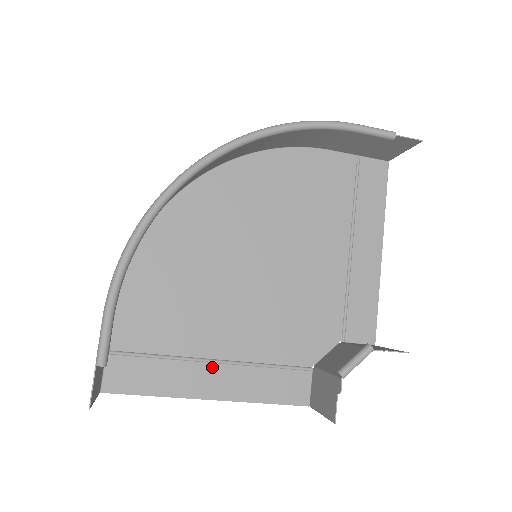
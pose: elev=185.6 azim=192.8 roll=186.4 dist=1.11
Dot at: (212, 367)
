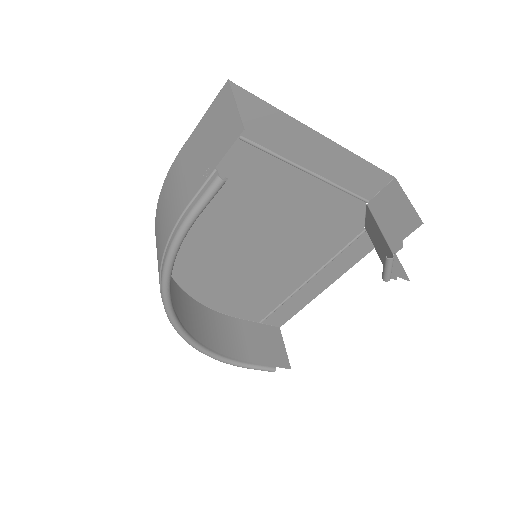
Dot at: (310, 283)
